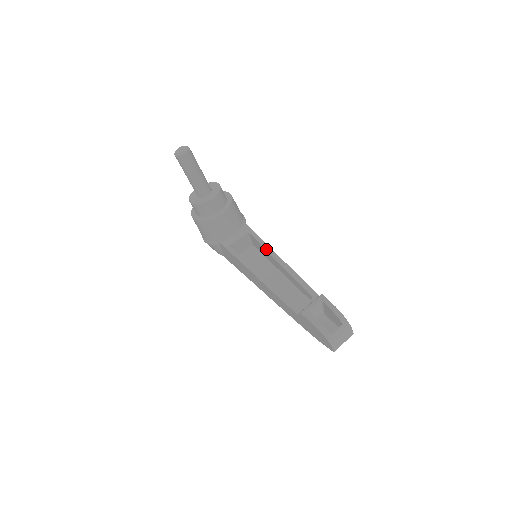
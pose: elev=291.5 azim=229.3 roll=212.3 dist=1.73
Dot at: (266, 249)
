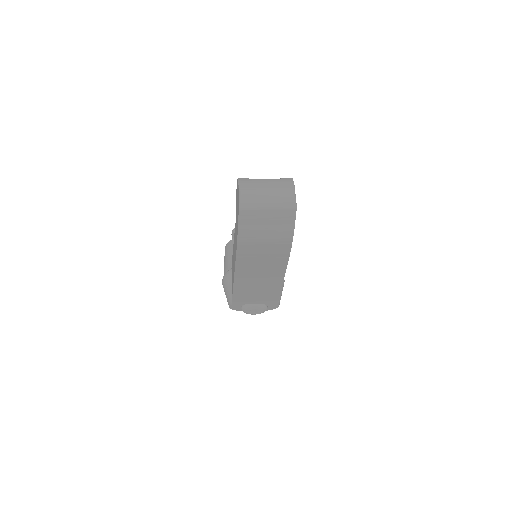
Dot at: occluded
